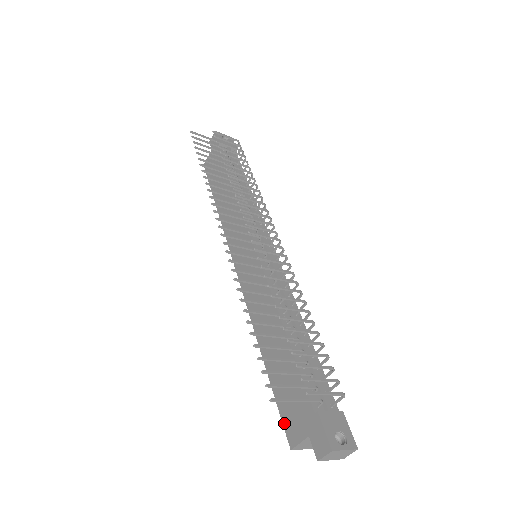
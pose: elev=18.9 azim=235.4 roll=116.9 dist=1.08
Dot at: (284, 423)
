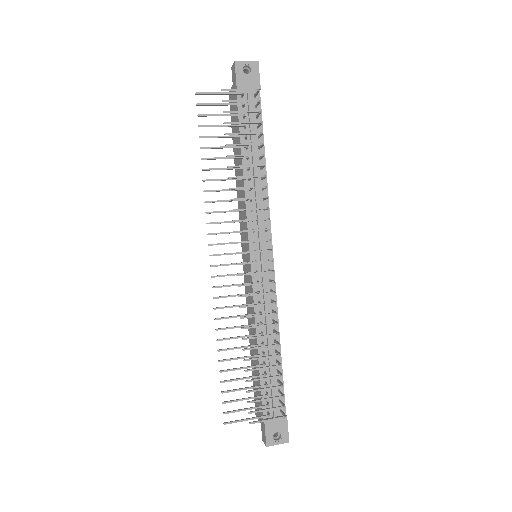
Dot at: (254, 399)
